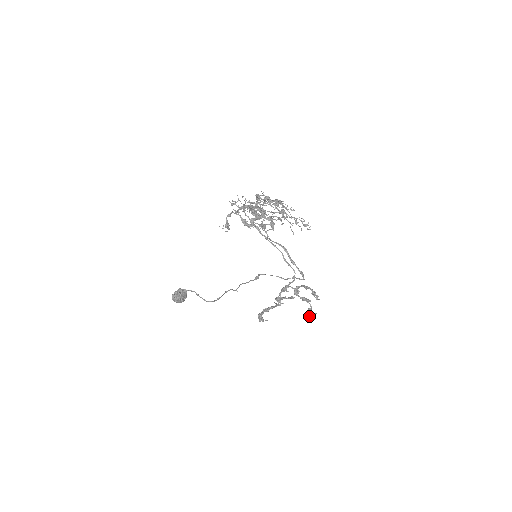
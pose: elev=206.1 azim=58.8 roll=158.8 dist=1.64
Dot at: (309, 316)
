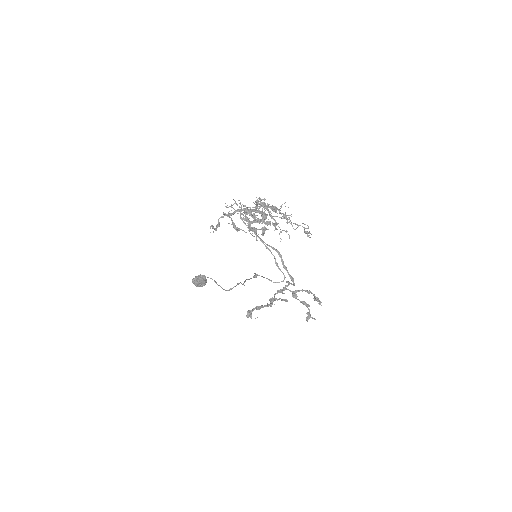
Dot at: (307, 320)
